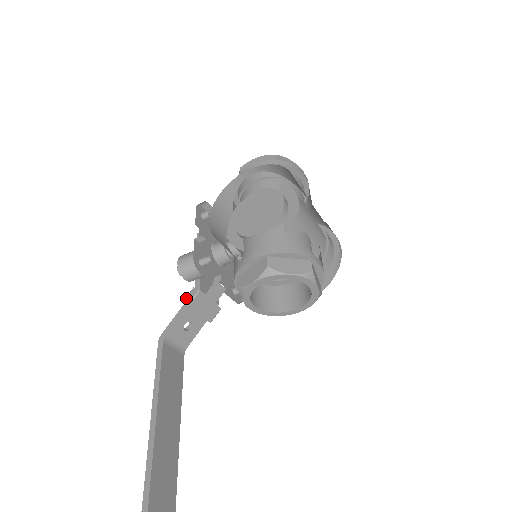
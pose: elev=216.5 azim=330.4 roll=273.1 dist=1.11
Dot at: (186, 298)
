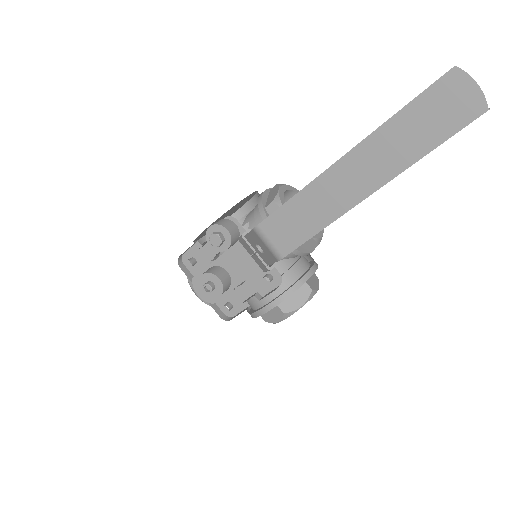
Dot at: occluded
